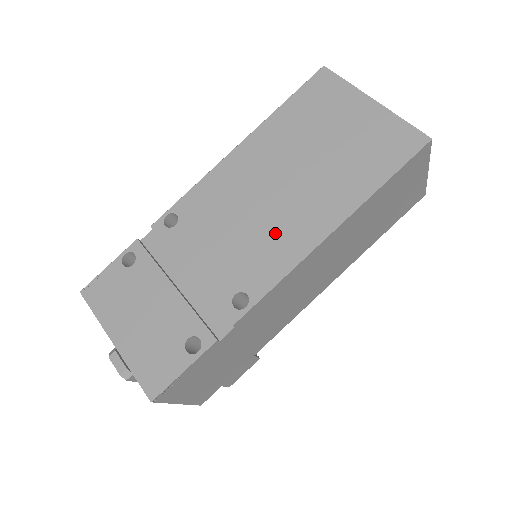
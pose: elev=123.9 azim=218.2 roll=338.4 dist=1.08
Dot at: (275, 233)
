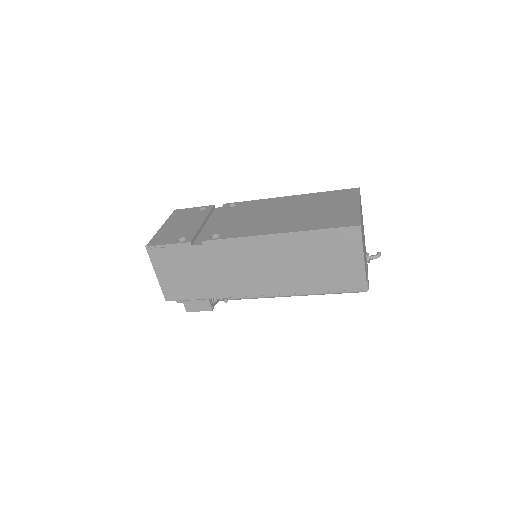
Dot at: (258, 224)
